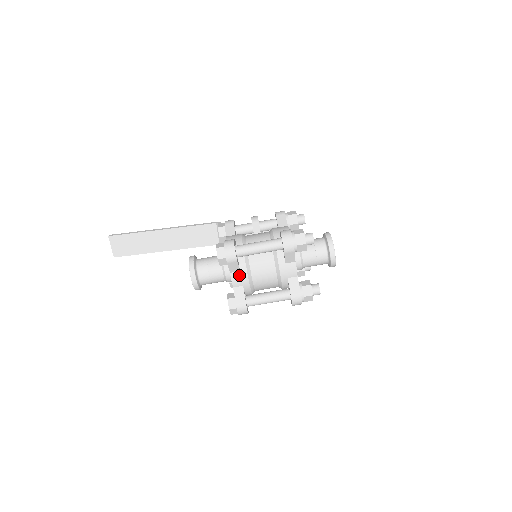
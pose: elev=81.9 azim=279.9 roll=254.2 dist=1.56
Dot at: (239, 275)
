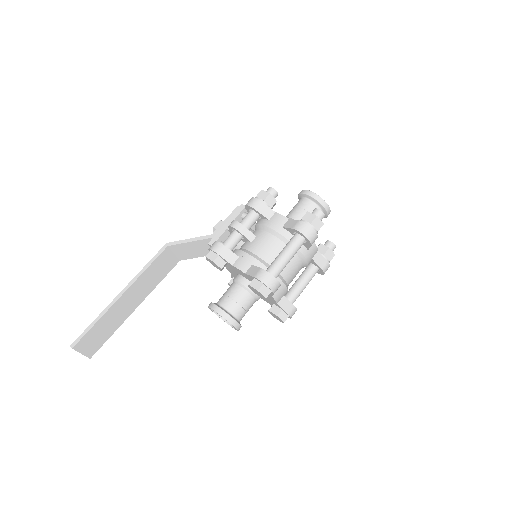
Dot at: (279, 291)
